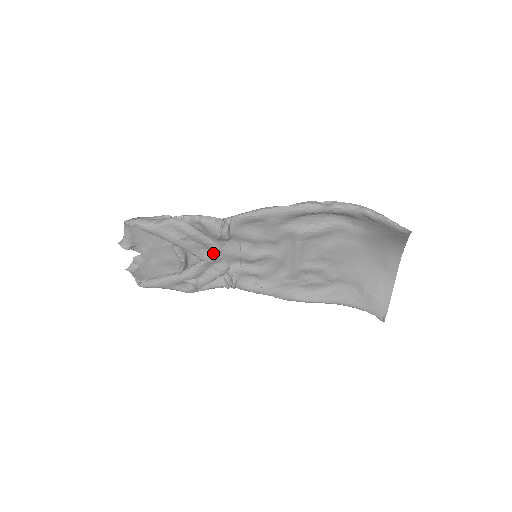
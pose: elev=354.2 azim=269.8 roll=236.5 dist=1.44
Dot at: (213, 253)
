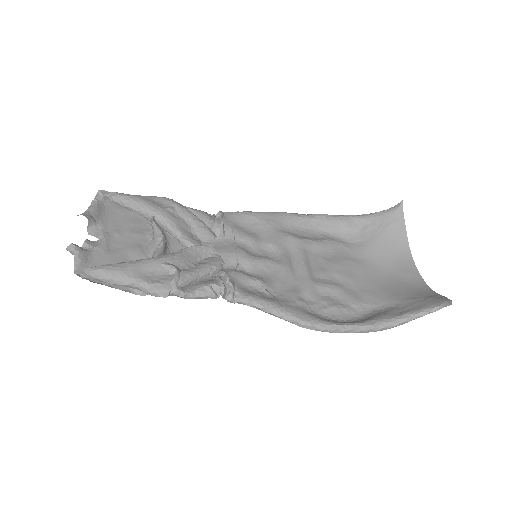
Dot at: (203, 241)
